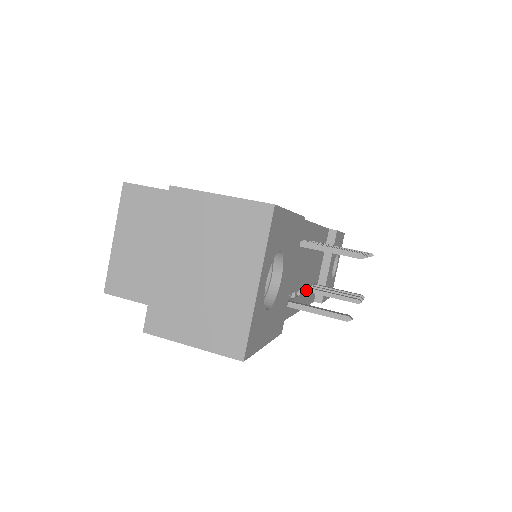
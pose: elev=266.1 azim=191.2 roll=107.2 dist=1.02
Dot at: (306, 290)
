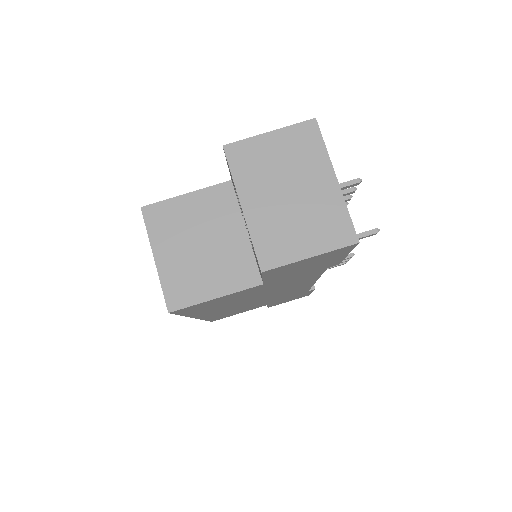
Dot at: occluded
